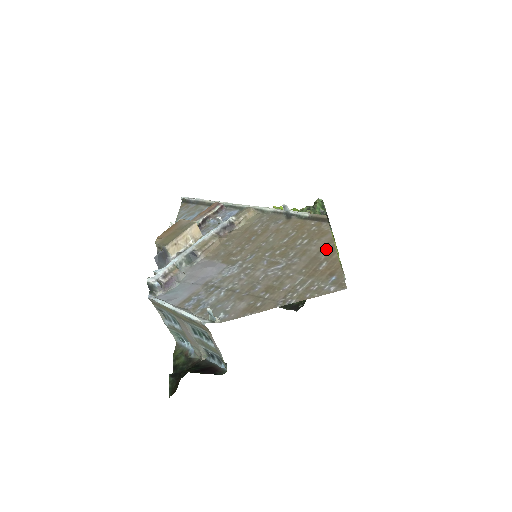
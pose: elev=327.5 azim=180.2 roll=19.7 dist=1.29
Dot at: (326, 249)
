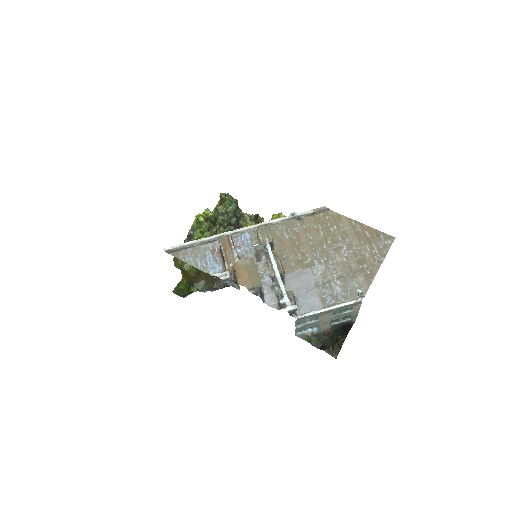
Dot at: (355, 225)
